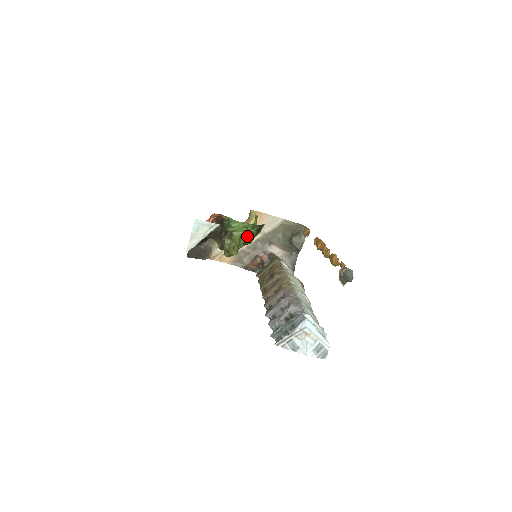
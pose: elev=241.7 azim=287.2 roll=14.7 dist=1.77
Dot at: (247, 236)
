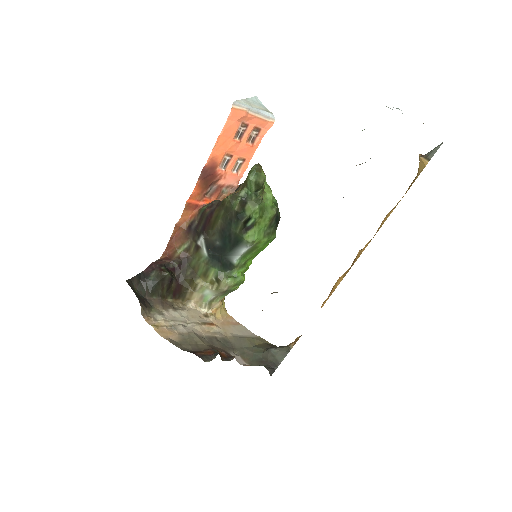
Dot at: (266, 206)
